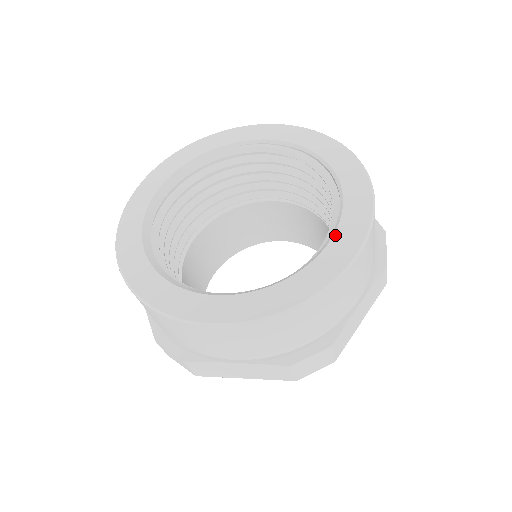
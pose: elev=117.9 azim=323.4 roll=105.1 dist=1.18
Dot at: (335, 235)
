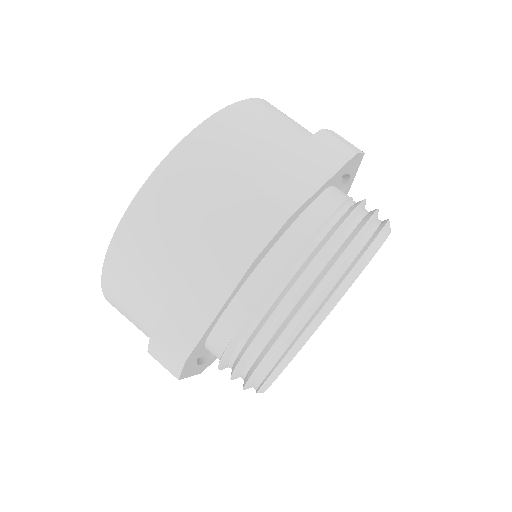
Dot at: occluded
